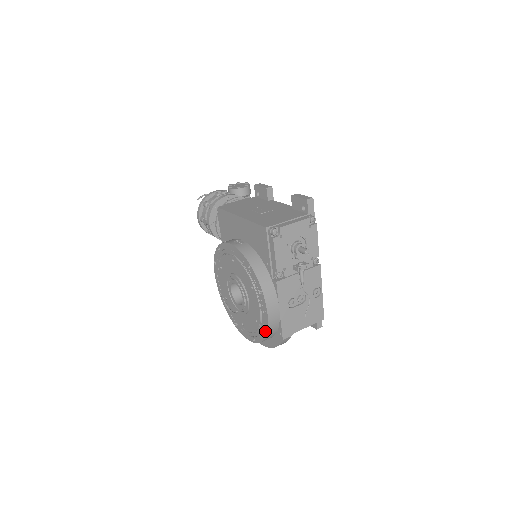
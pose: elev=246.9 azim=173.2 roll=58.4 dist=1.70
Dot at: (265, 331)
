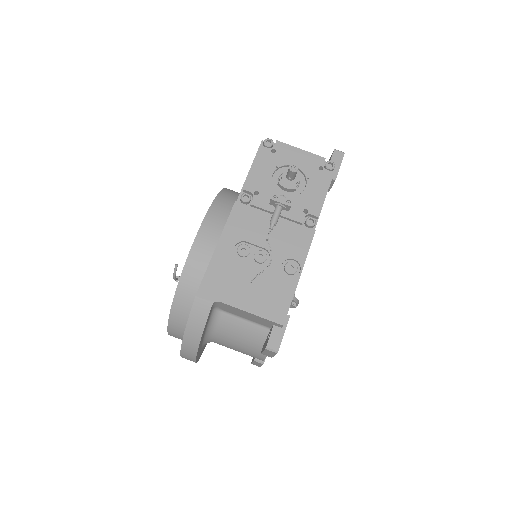
Dot at: (182, 272)
